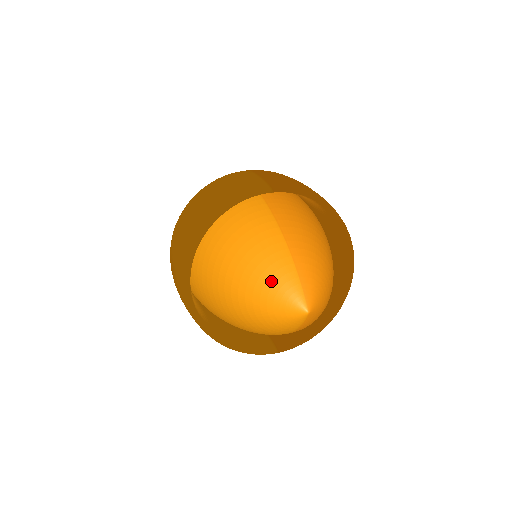
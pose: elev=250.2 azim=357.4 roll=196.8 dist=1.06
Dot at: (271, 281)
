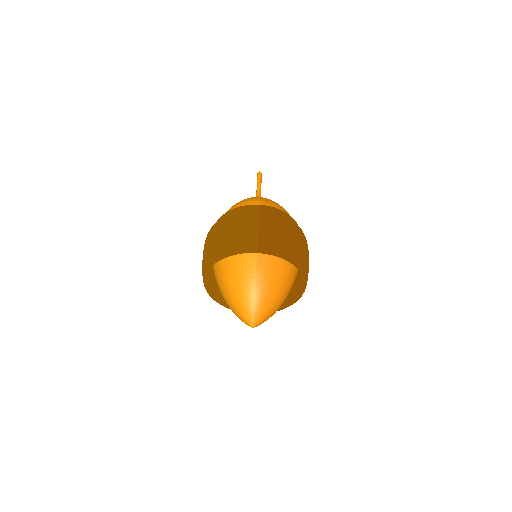
Dot at: (240, 304)
